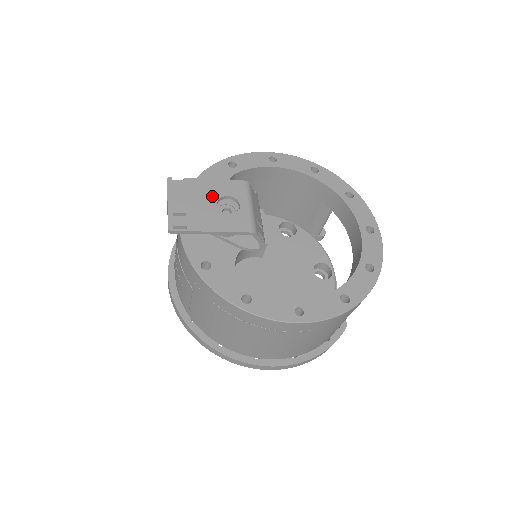
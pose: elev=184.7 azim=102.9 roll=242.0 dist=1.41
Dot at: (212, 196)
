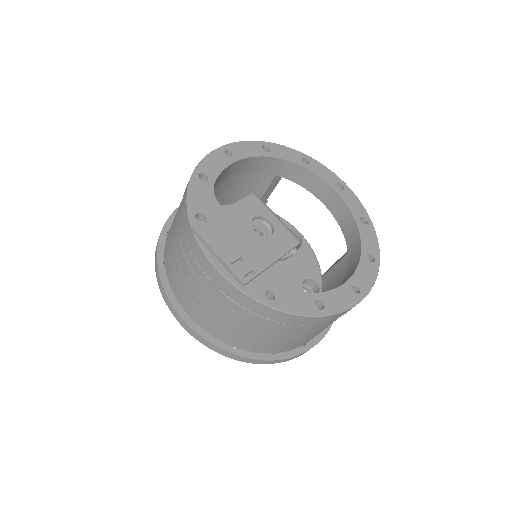
Dot at: (244, 225)
